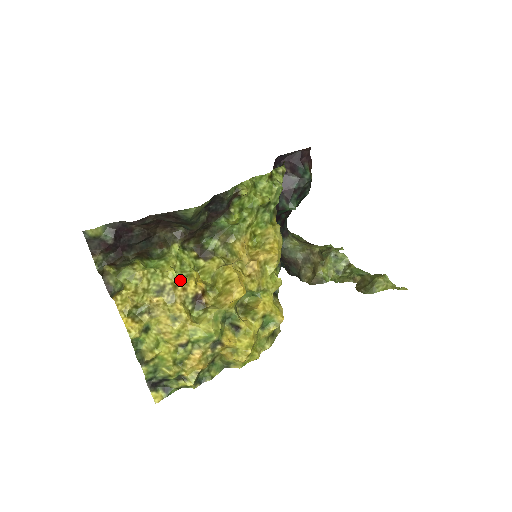
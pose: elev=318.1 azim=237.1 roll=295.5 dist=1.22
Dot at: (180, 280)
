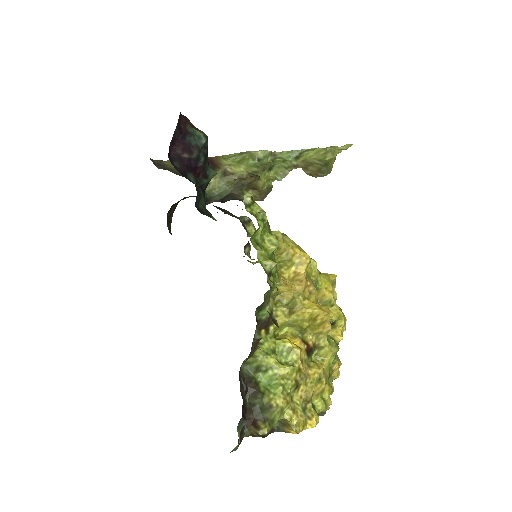
Dot at: (293, 362)
